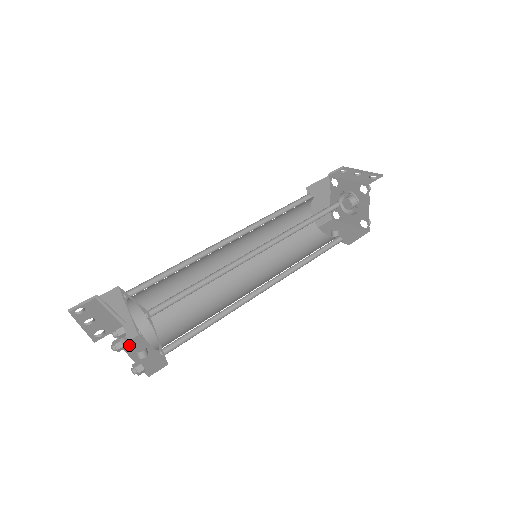
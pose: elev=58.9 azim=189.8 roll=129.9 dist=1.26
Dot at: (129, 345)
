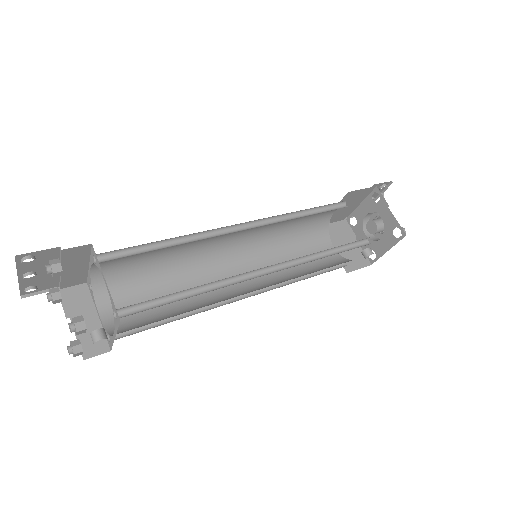
Dot at: (94, 354)
